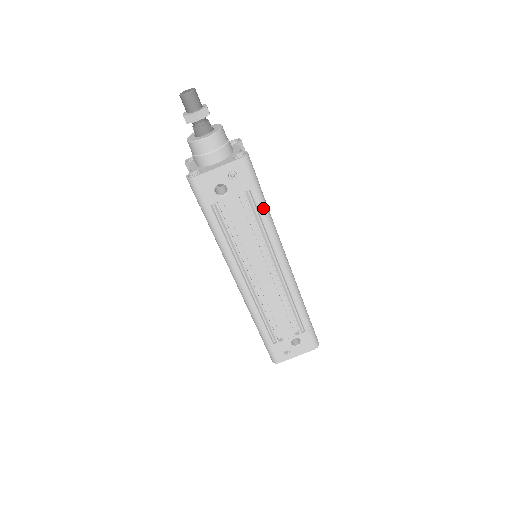
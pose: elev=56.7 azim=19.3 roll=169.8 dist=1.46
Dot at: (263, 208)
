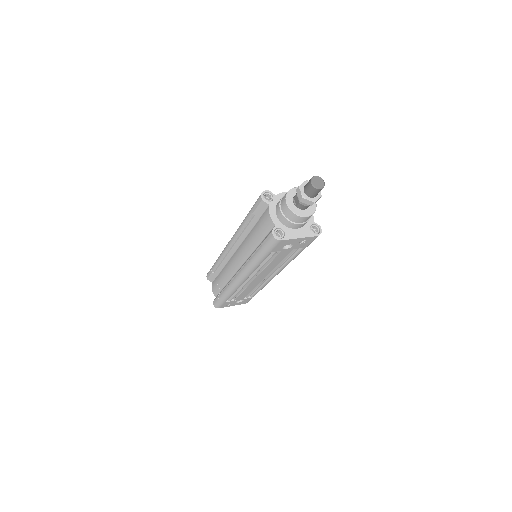
Dot at: occluded
